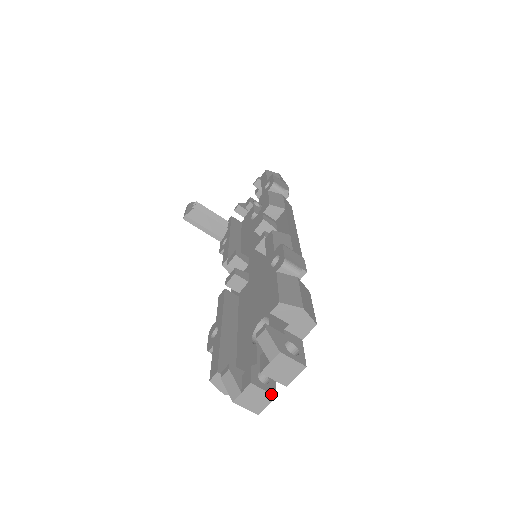
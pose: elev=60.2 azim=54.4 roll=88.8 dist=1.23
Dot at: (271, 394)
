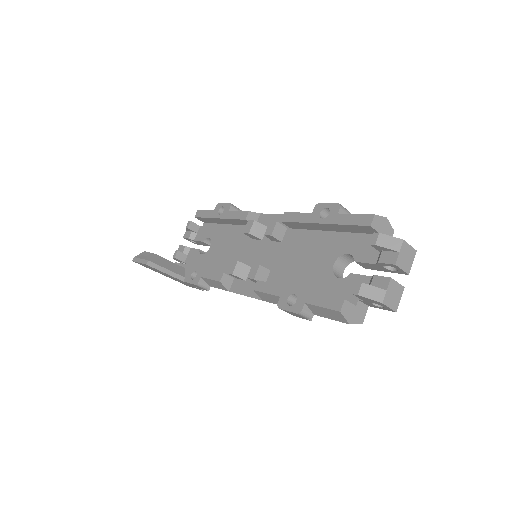
Dot at: (402, 286)
